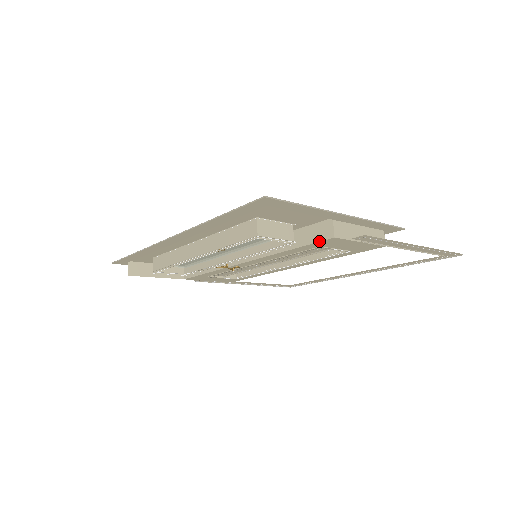
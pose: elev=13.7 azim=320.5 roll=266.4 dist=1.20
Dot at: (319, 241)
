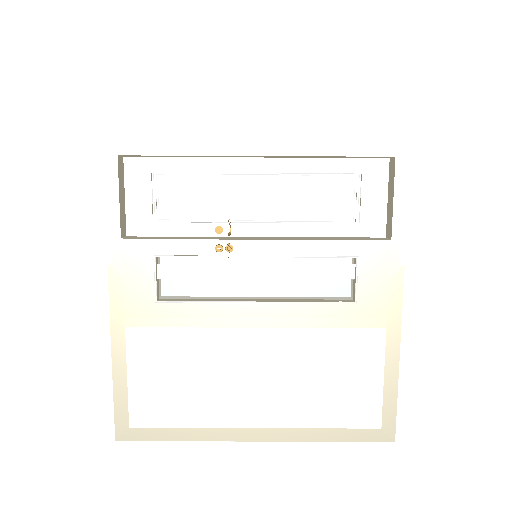
Dot at: (373, 239)
